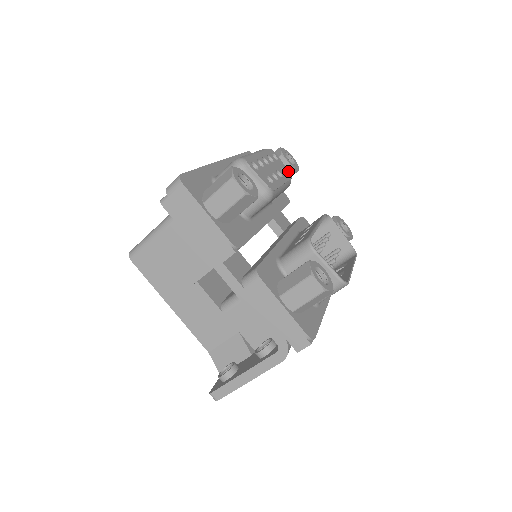
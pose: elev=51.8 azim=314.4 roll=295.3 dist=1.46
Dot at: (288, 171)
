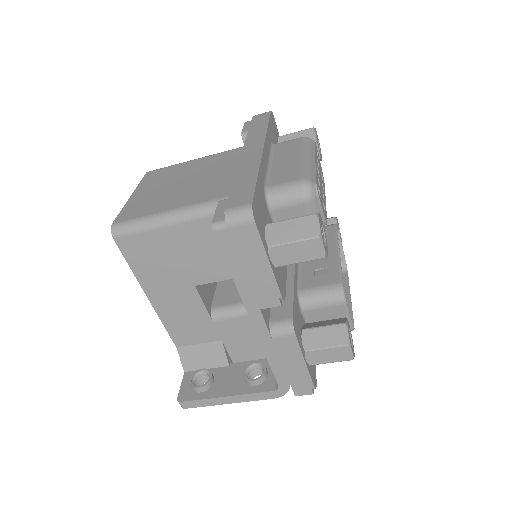
Dot at: (322, 172)
